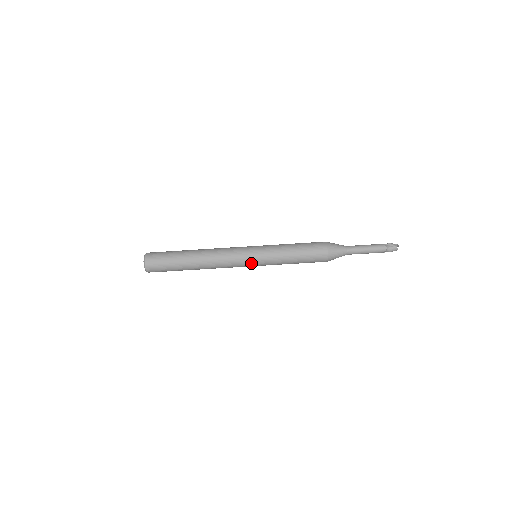
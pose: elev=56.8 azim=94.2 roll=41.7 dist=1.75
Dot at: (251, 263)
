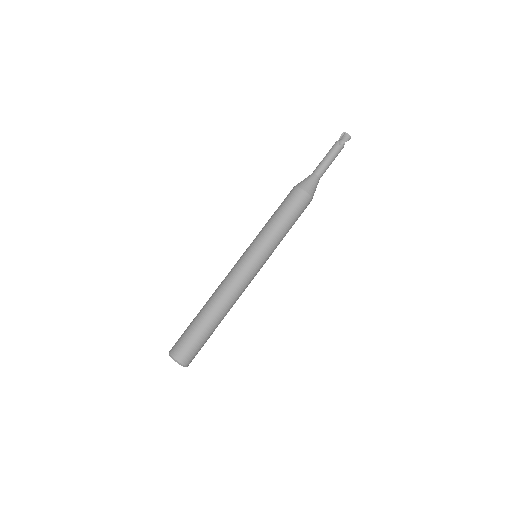
Dot at: (251, 258)
